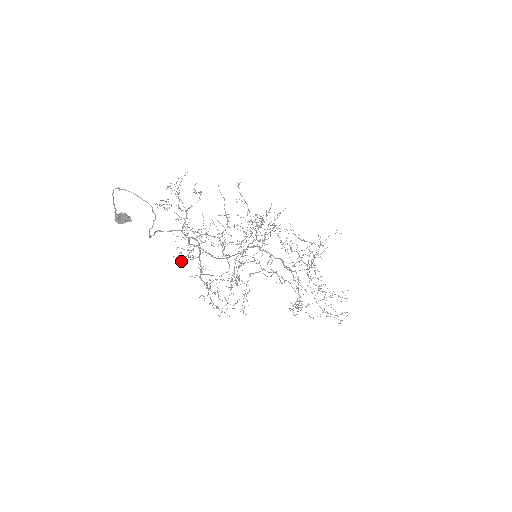
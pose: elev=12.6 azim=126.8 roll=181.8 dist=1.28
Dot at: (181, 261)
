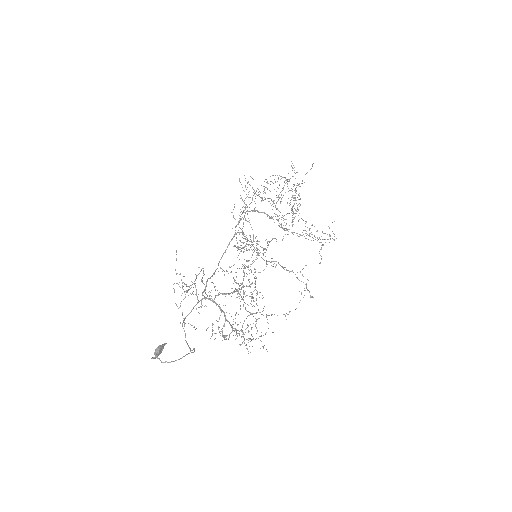
Dot at: occluded
